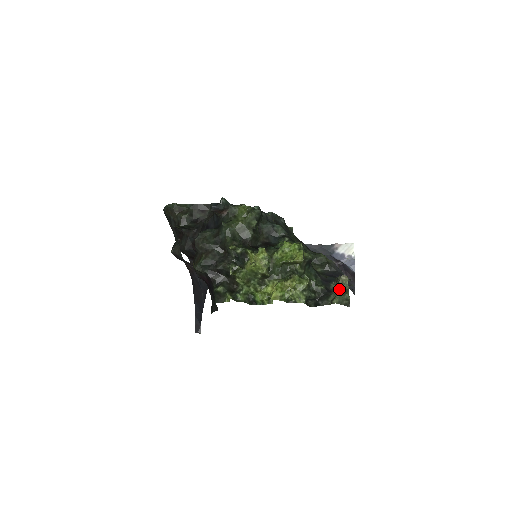
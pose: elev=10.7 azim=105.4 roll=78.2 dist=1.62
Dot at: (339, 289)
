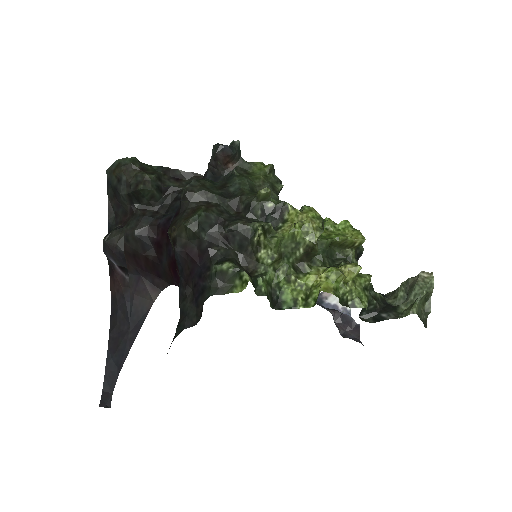
Dot at: (421, 290)
